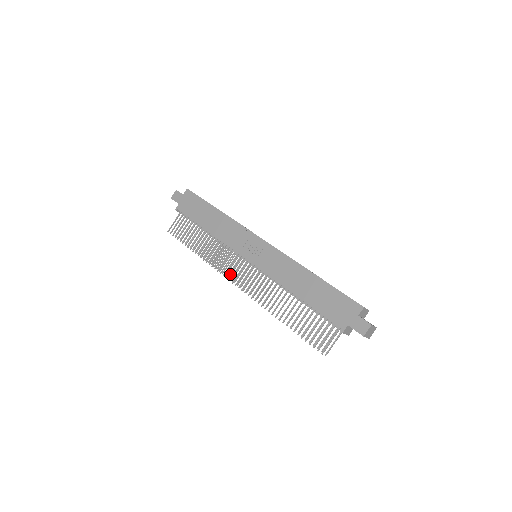
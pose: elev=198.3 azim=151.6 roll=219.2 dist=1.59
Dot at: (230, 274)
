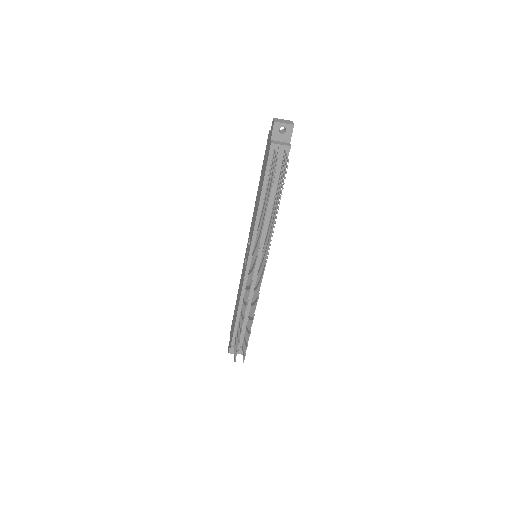
Dot at: (258, 288)
